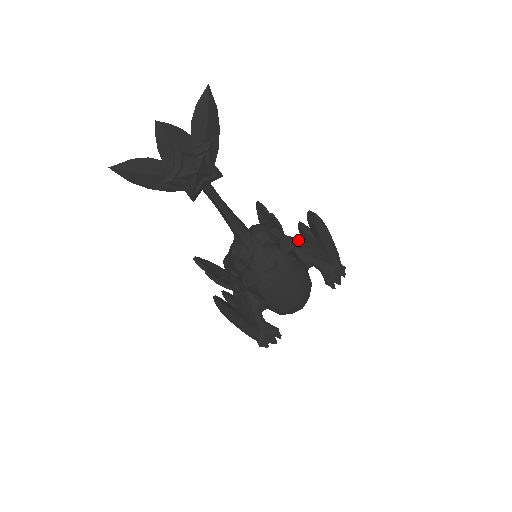
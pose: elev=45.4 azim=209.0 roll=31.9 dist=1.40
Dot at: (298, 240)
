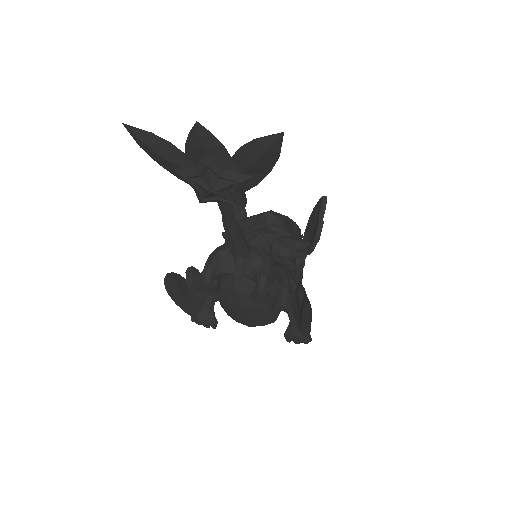
Dot at: (293, 288)
